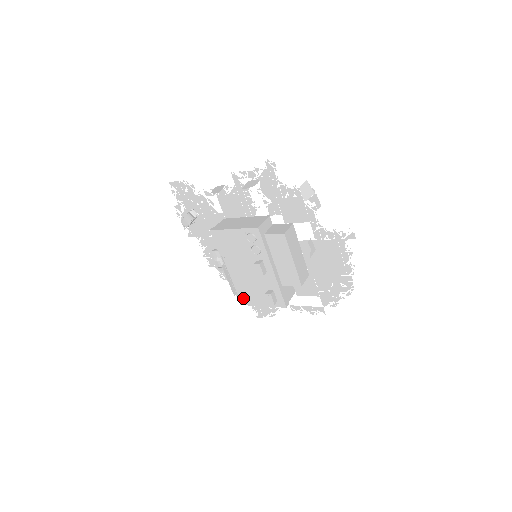
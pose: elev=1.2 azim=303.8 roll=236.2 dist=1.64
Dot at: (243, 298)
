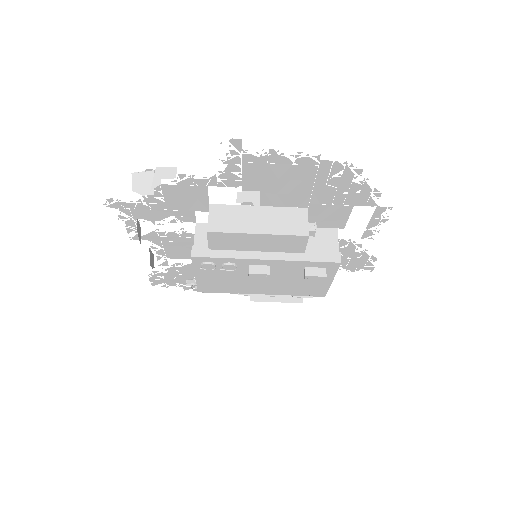
Dot at: (313, 293)
